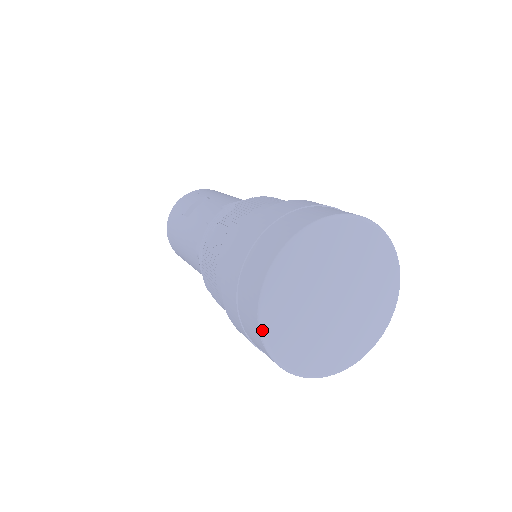
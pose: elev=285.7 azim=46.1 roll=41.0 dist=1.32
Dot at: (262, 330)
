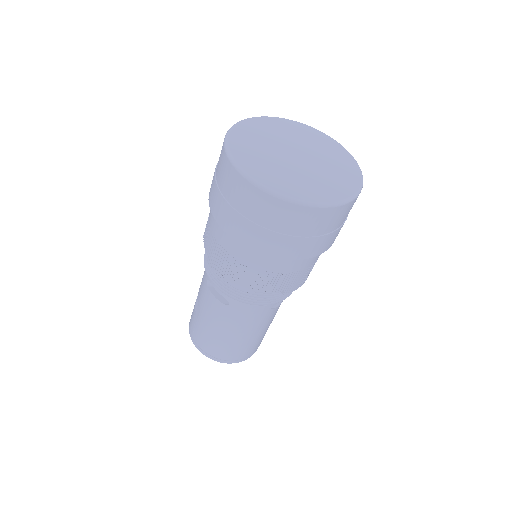
Dot at: (274, 193)
